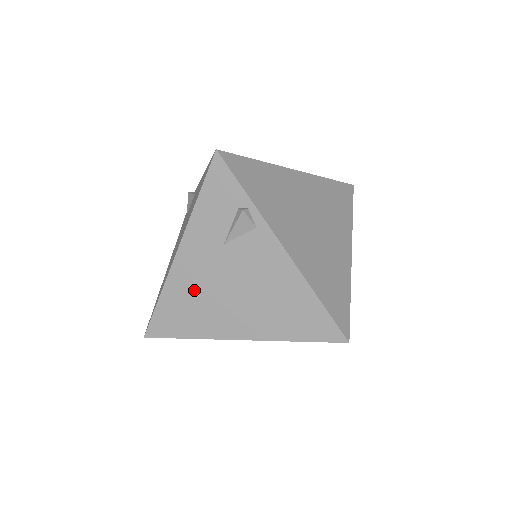
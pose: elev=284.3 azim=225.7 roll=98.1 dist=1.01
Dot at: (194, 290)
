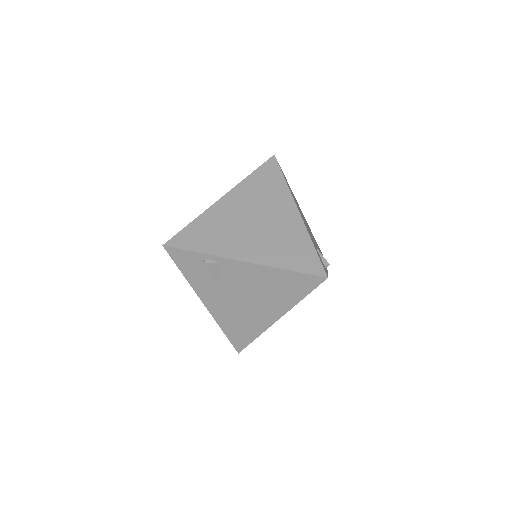
Dot at: (231, 314)
